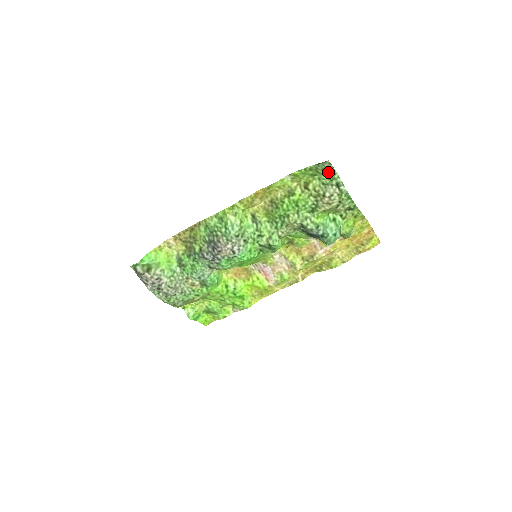
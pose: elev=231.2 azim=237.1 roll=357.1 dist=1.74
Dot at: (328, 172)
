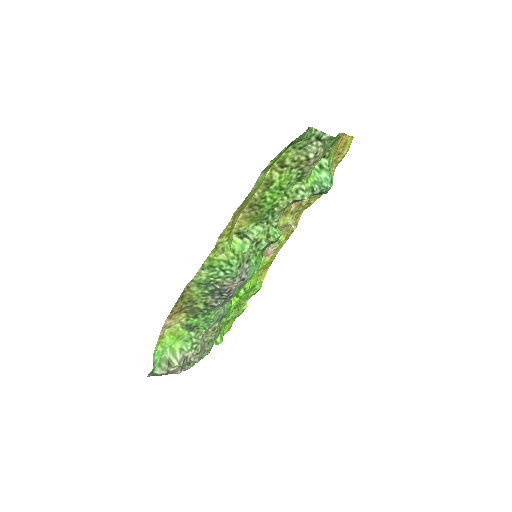
Dot at: (305, 136)
